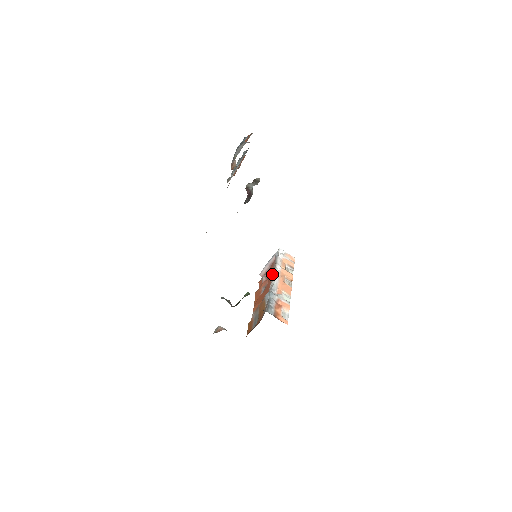
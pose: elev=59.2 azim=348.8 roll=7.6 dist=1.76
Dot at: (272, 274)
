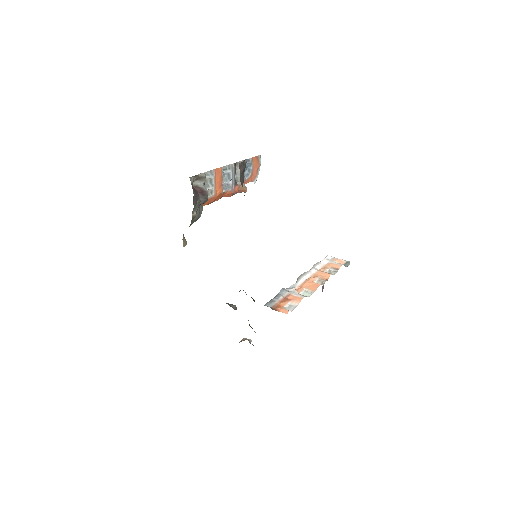
Dot at: occluded
